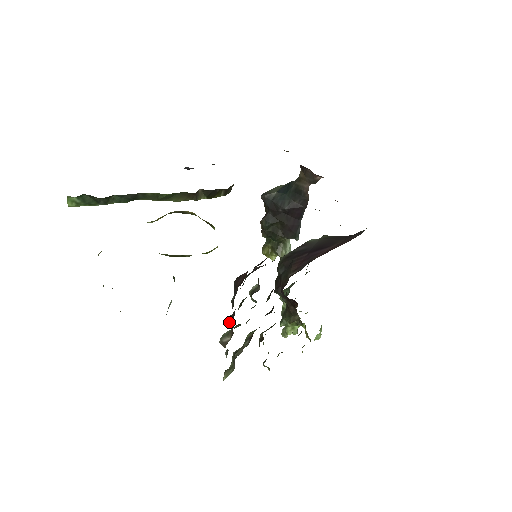
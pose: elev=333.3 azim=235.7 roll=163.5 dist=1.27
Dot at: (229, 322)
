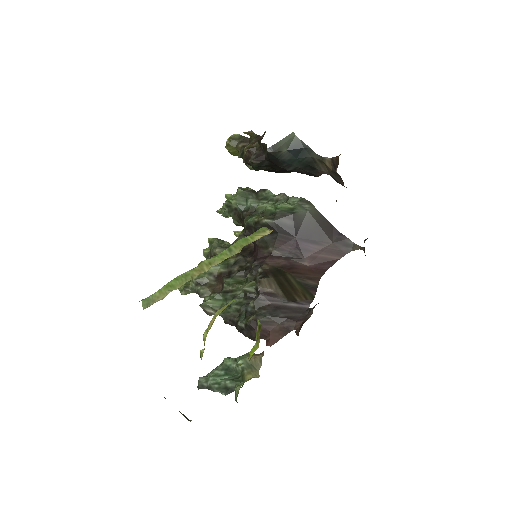
Dot at: (225, 321)
